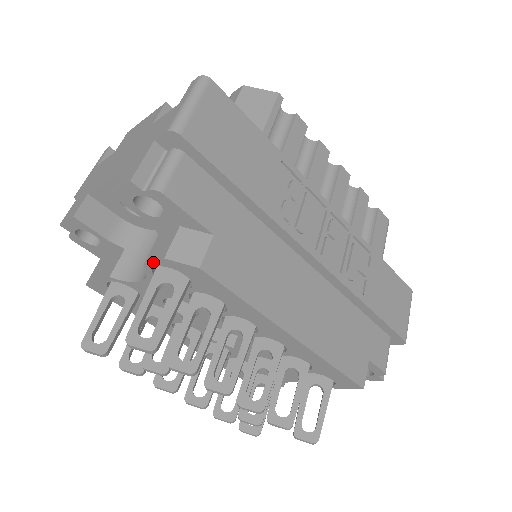
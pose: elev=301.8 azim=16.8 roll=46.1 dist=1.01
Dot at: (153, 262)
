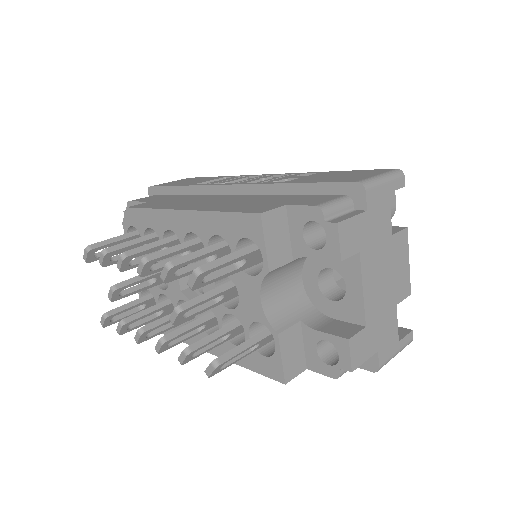
Dot at: occluded
